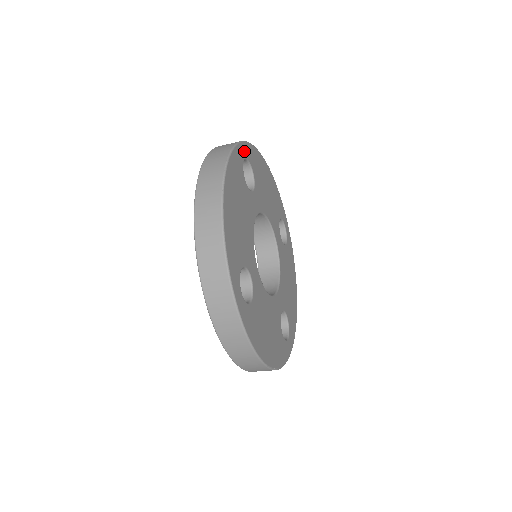
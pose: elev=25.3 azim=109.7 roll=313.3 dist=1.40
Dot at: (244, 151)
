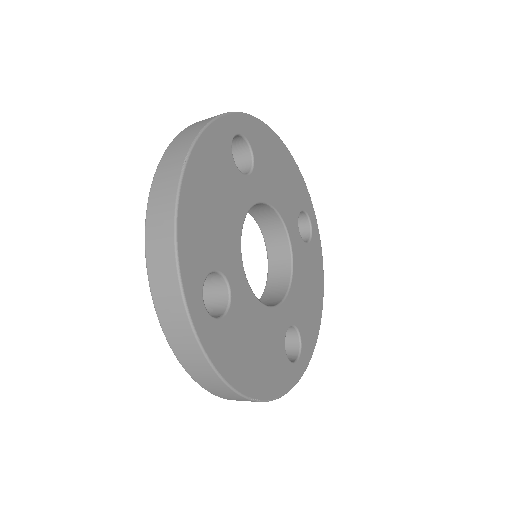
Dot at: (237, 124)
